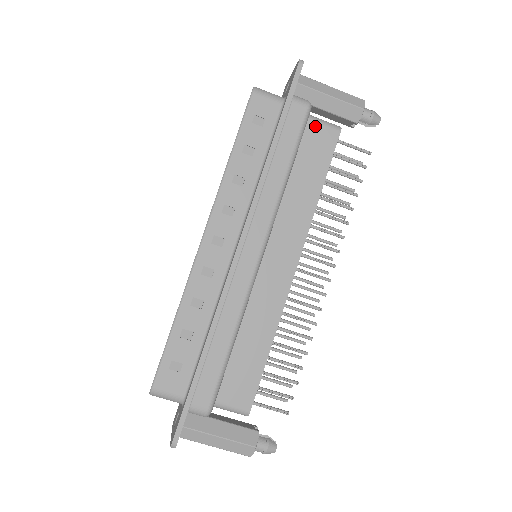
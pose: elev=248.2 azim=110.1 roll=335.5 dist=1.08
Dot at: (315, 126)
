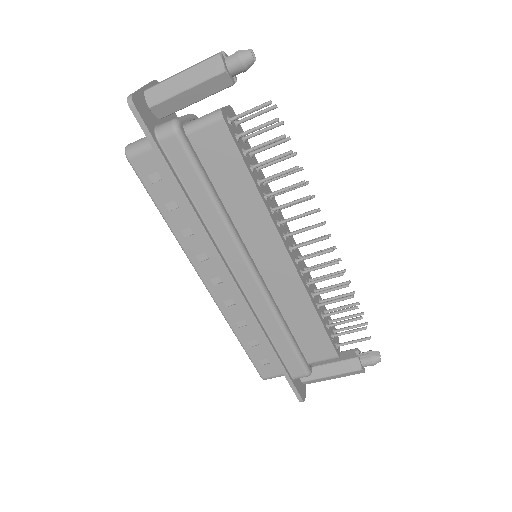
Dot at: (199, 135)
